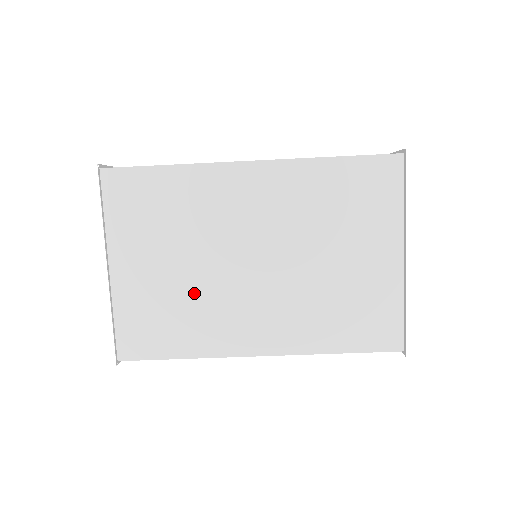
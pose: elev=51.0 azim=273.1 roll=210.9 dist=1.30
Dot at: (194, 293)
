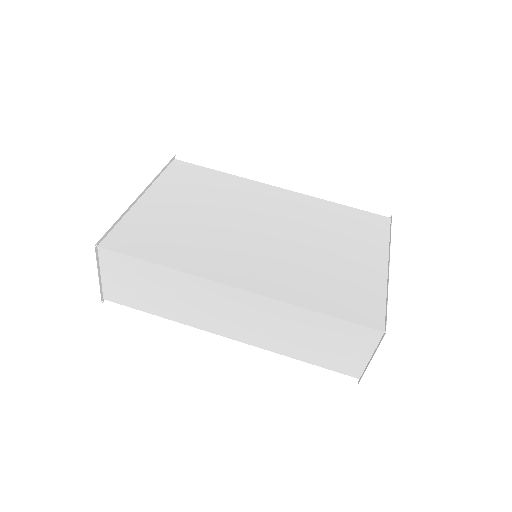
Dot at: (200, 230)
